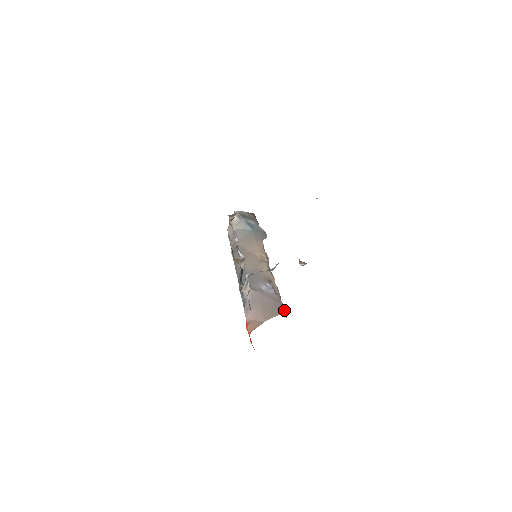
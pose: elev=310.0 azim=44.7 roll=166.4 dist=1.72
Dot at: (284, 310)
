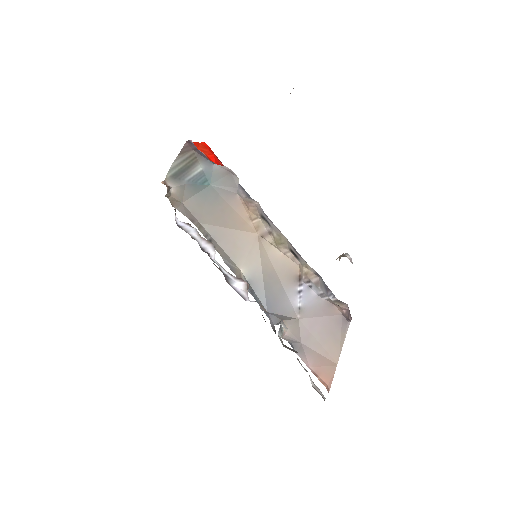
Dot at: (345, 316)
